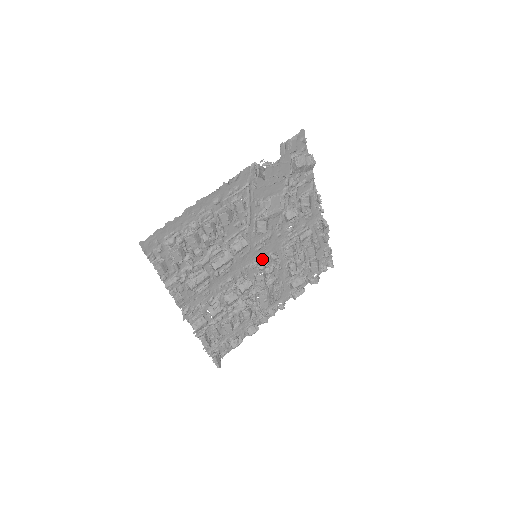
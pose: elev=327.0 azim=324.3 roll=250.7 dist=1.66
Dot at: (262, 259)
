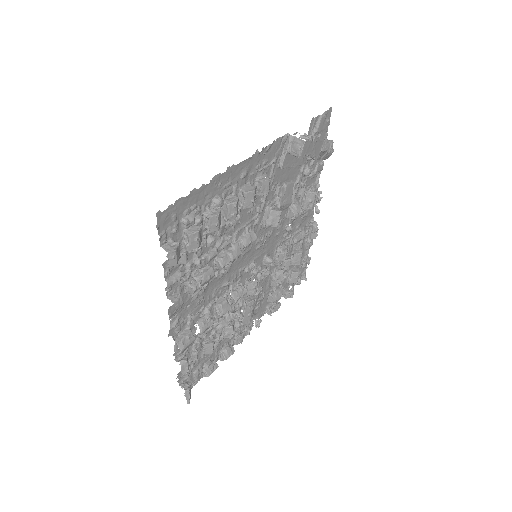
Dot at: (257, 261)
